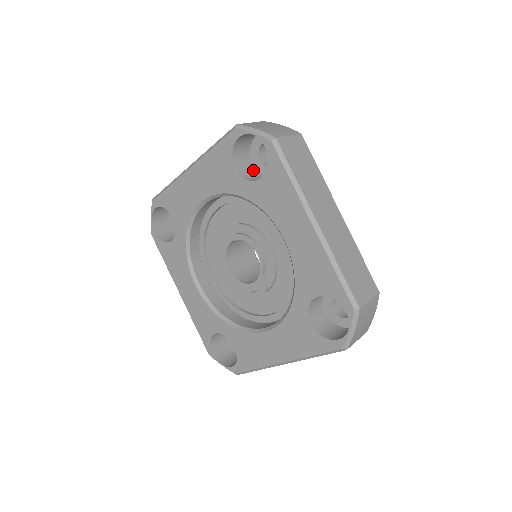
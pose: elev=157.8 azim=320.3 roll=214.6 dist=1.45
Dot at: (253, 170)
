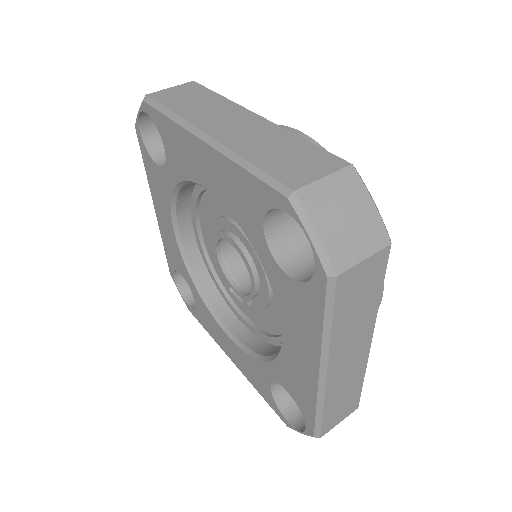
Dot at: (294, 221)
